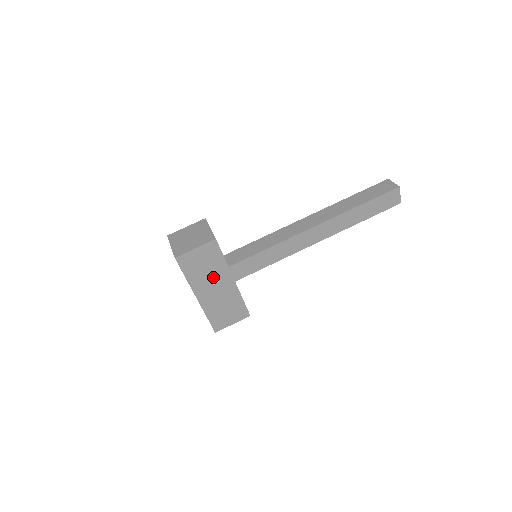
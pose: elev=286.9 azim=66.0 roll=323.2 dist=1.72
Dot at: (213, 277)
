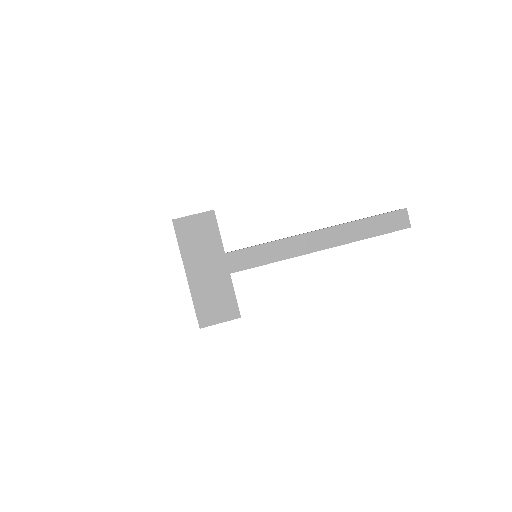
Dot at: (206, 253)
